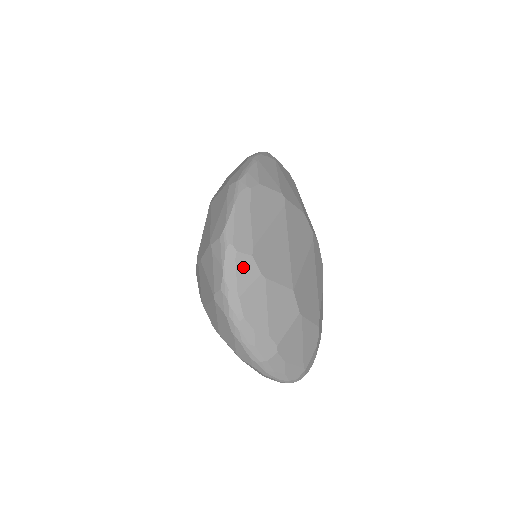
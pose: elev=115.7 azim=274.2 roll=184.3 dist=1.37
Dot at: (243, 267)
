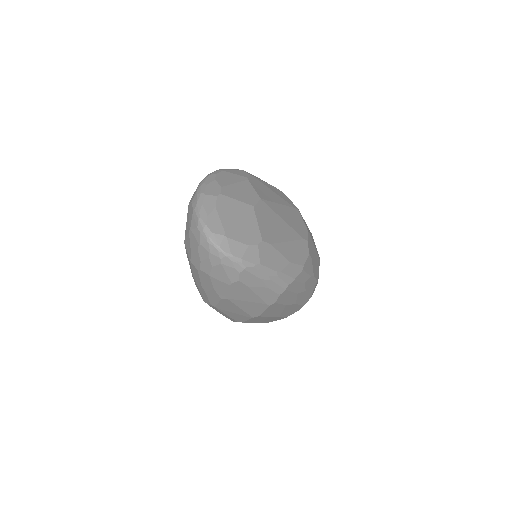
Dot at: (240, 172)
